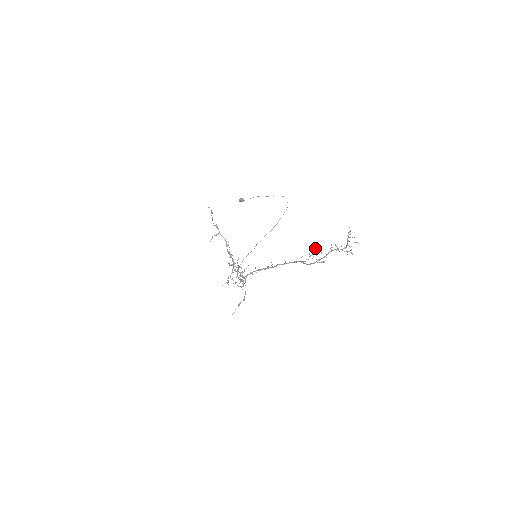
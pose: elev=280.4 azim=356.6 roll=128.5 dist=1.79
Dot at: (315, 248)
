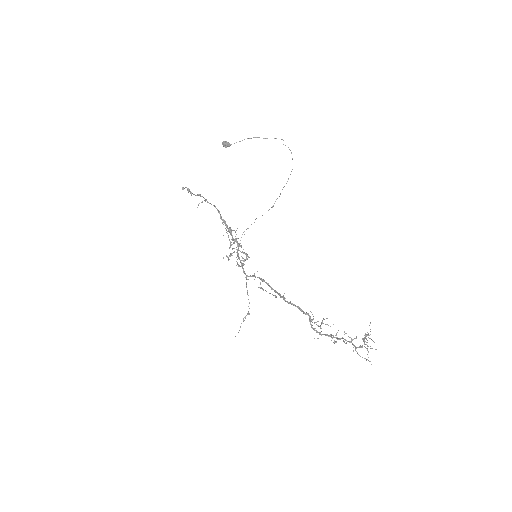
Dot at: occluded
